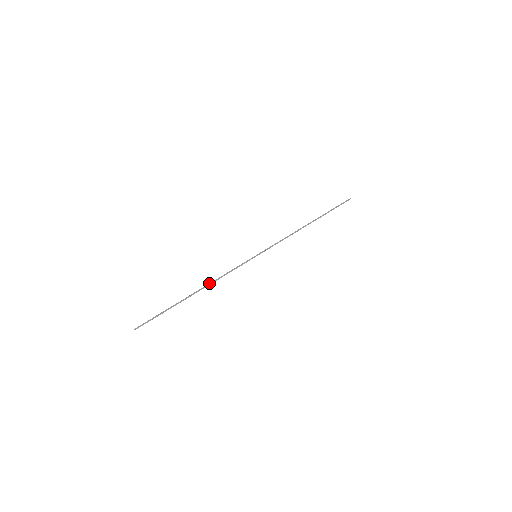
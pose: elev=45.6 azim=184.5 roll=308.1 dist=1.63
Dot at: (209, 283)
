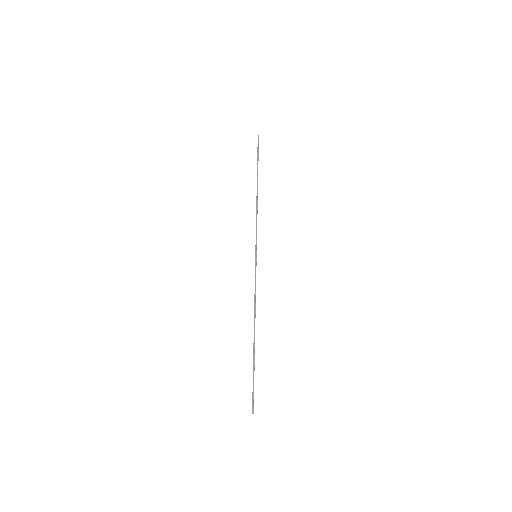
Dot at: occluded
